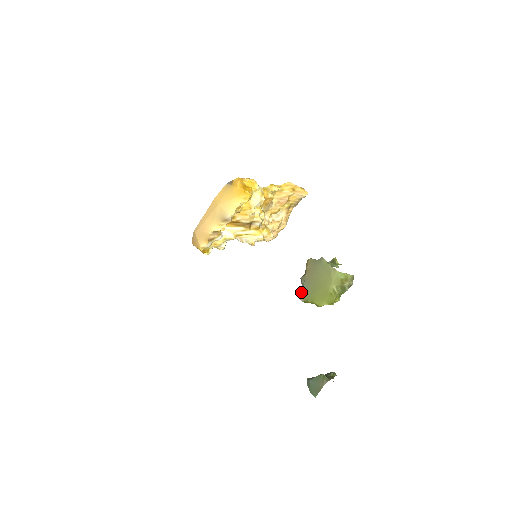
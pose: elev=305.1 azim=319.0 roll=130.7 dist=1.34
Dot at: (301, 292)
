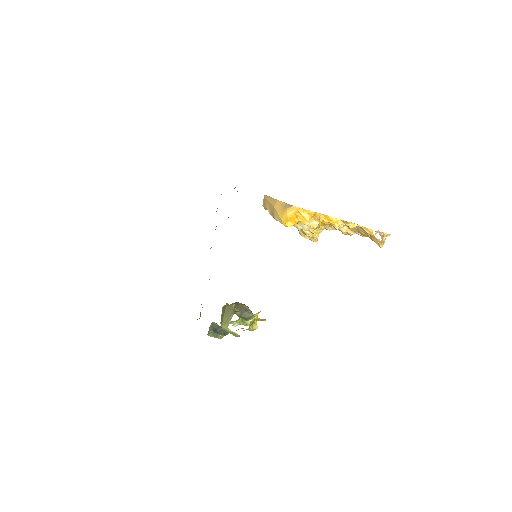
Dot at: occluded
